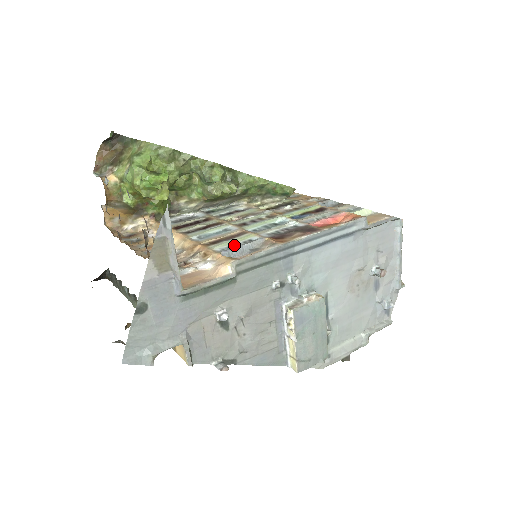
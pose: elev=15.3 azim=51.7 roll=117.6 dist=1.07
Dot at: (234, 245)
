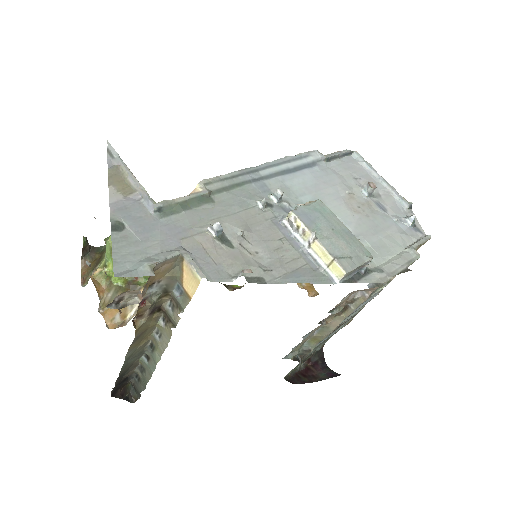
Dot at: occluded
